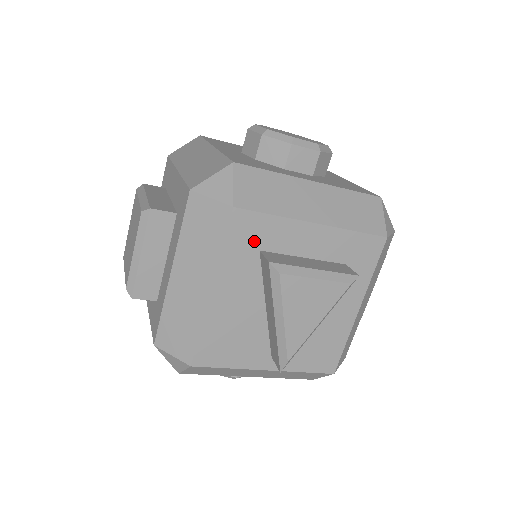
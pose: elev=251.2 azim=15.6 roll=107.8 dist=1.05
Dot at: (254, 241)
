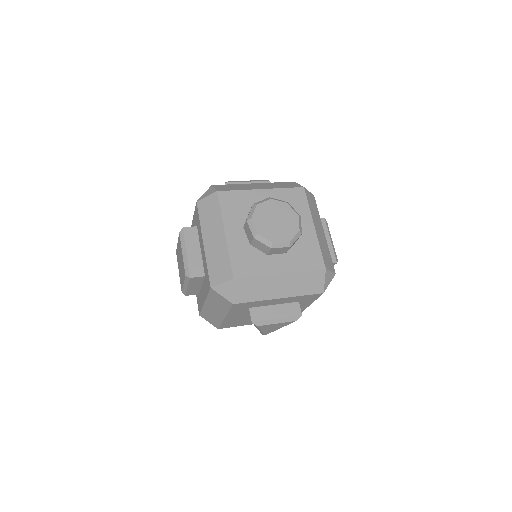
Dot at: (246, 307)
